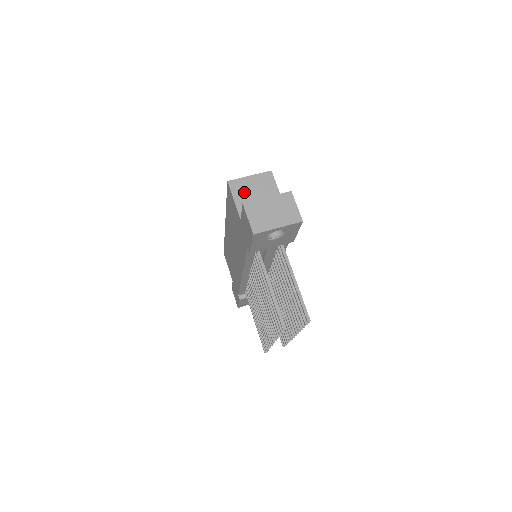
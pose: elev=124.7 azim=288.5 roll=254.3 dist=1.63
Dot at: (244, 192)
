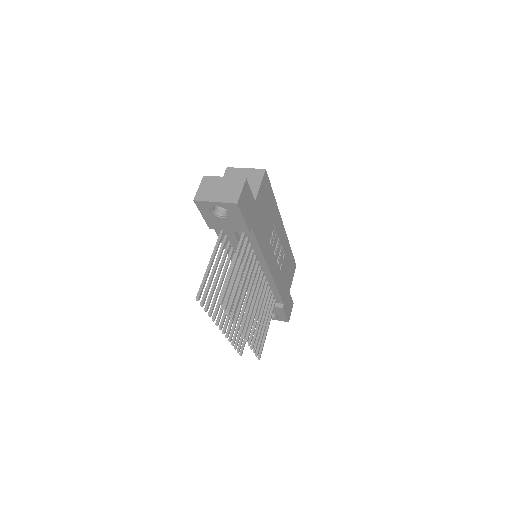
Dot at: occluded
